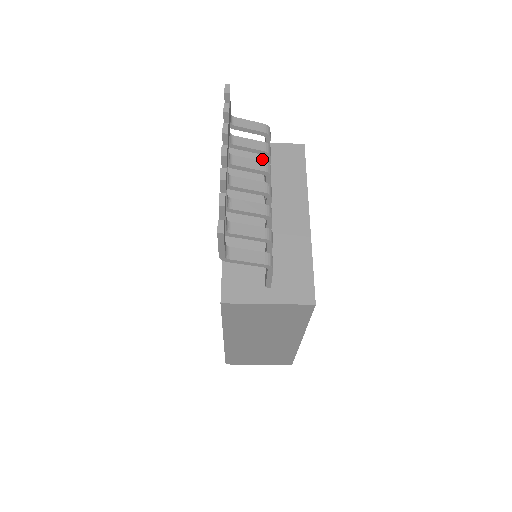
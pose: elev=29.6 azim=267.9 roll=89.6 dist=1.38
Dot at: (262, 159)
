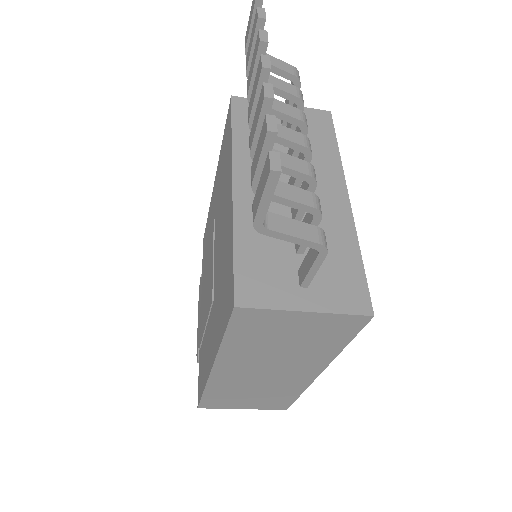
Dot at: (279, 121)
